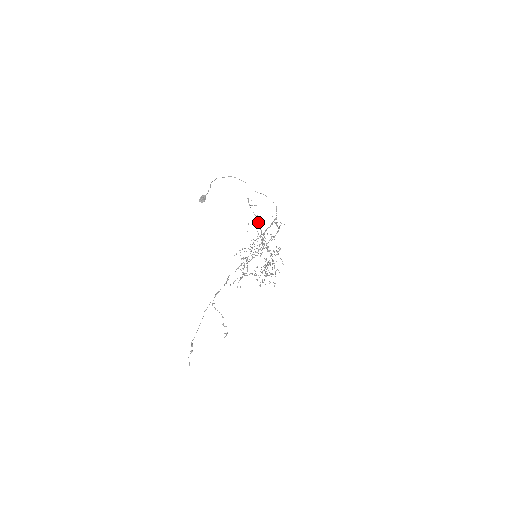
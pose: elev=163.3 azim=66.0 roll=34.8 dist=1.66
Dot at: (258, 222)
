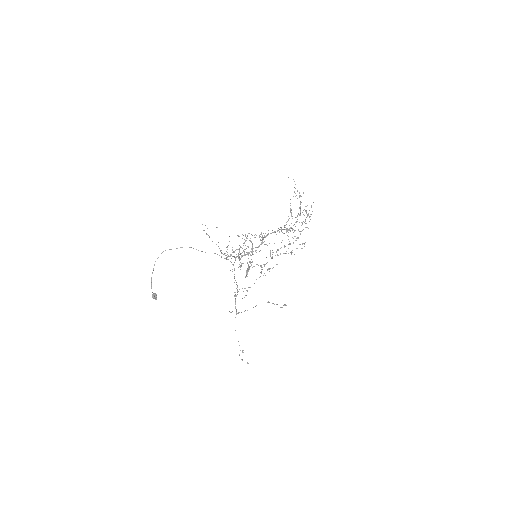
Dot at: occluded
